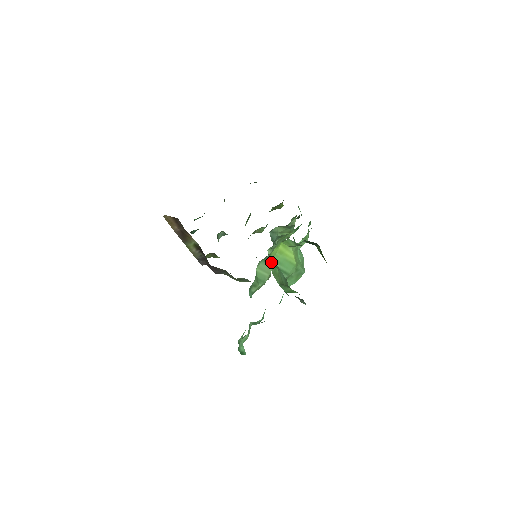
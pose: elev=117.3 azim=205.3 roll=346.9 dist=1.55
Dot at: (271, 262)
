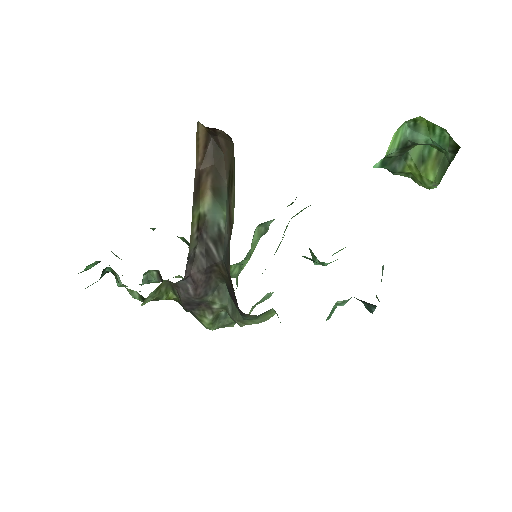
Dot at: occluded
